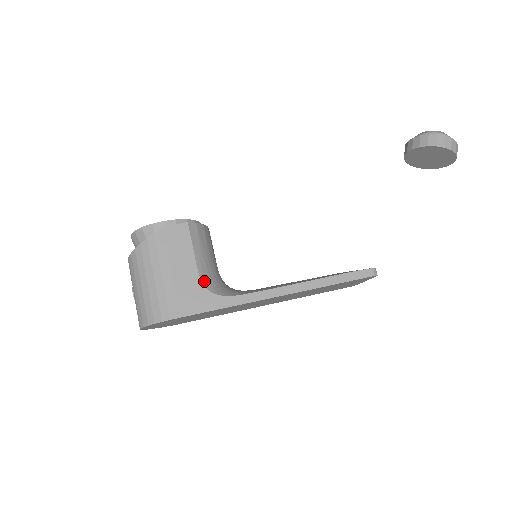
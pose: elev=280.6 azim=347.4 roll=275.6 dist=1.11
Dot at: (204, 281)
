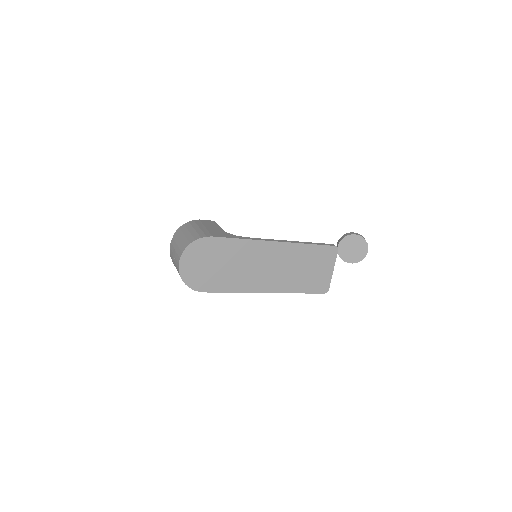
Dot at: occluded
